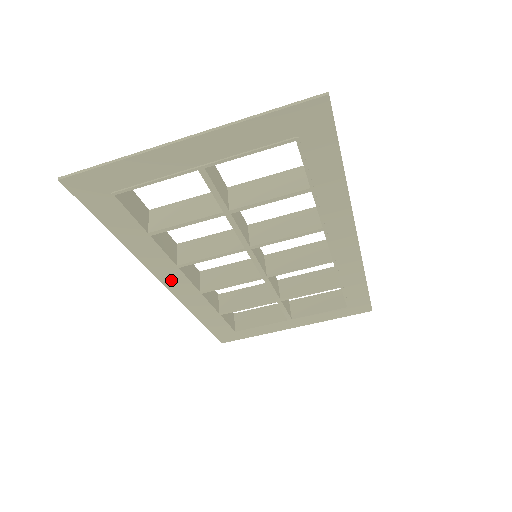
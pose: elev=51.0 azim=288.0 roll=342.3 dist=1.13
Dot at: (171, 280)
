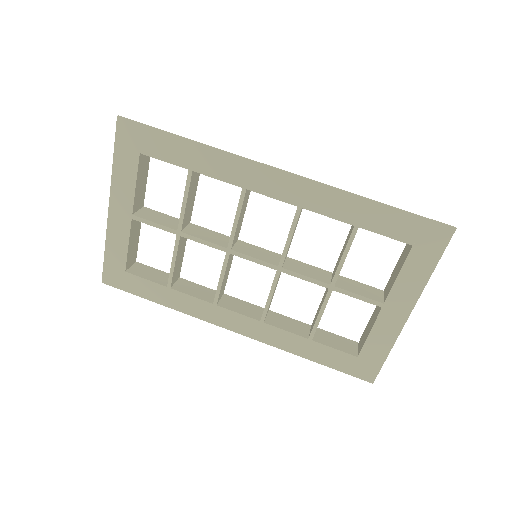
Dot at: (230, 322)
